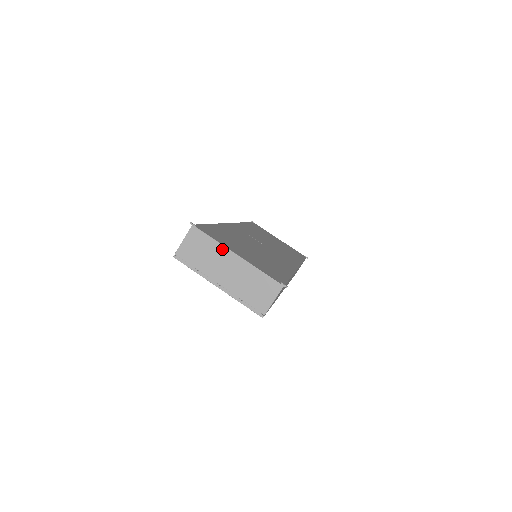
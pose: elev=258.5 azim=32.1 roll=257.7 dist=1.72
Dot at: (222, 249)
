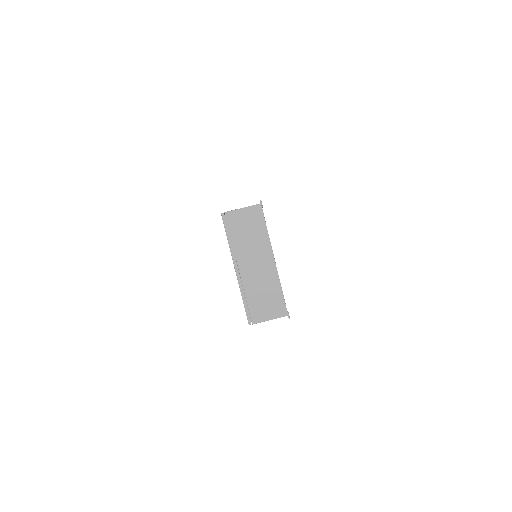
Dot at: (267, 244)
